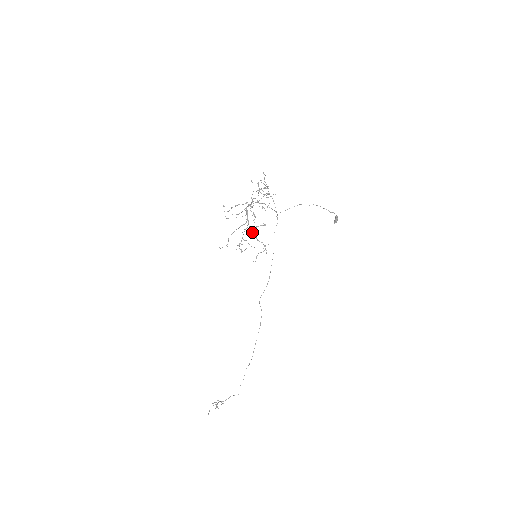
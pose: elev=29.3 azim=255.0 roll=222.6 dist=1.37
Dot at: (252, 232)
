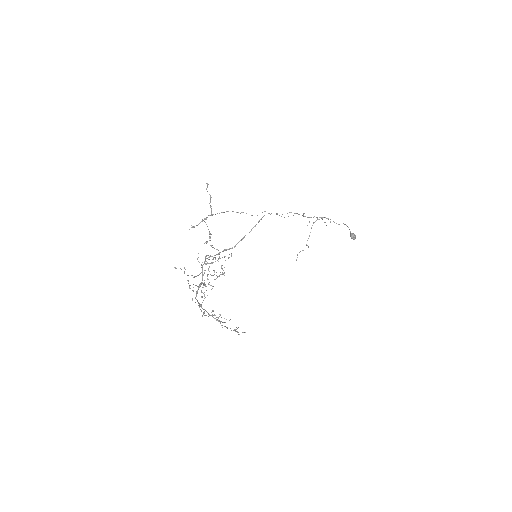
Dot at: occluded
